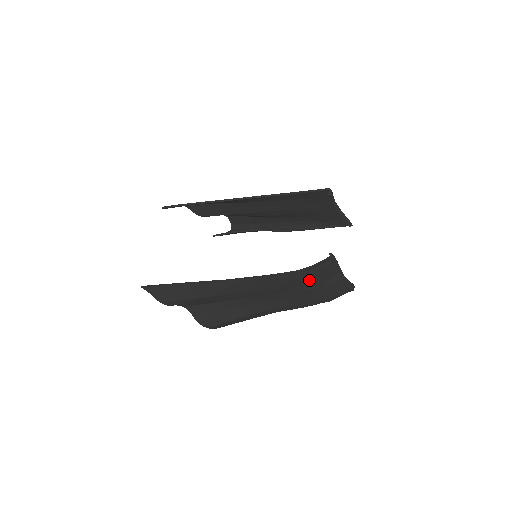
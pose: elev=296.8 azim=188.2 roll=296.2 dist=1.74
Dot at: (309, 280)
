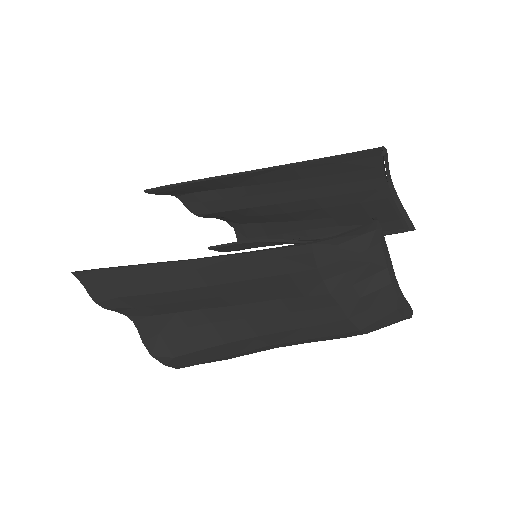
Dot at: (332, 269)
